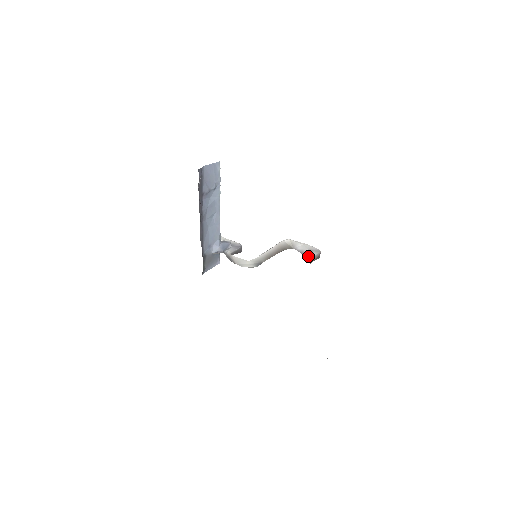
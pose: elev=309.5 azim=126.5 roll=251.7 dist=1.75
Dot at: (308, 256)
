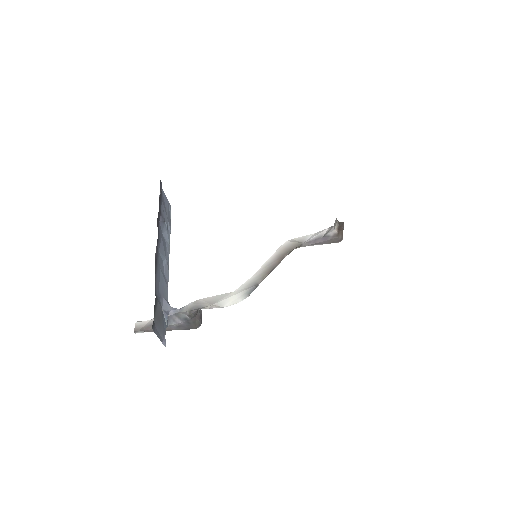
Dot at: occluded
